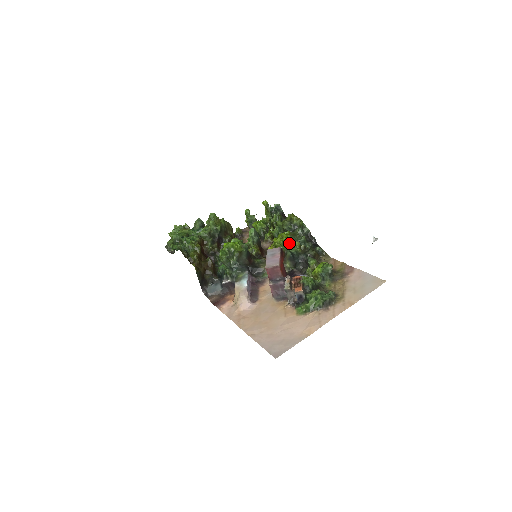
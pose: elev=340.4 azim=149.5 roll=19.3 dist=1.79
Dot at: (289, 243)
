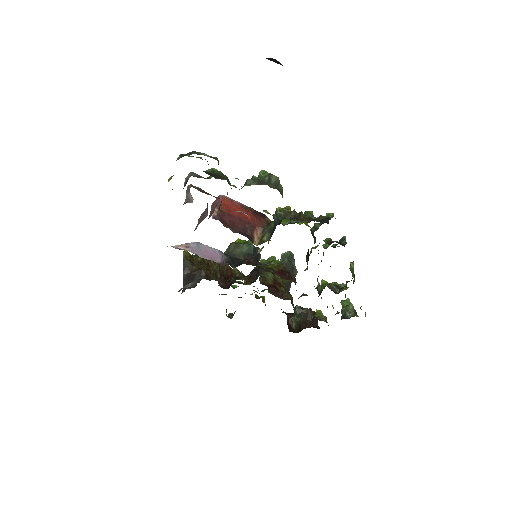
Dot at: (289, 223)
